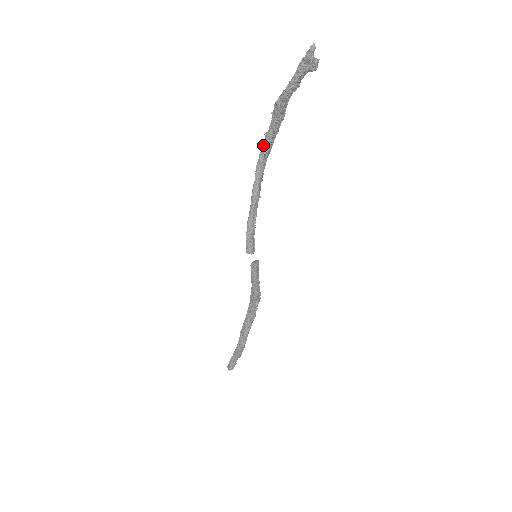
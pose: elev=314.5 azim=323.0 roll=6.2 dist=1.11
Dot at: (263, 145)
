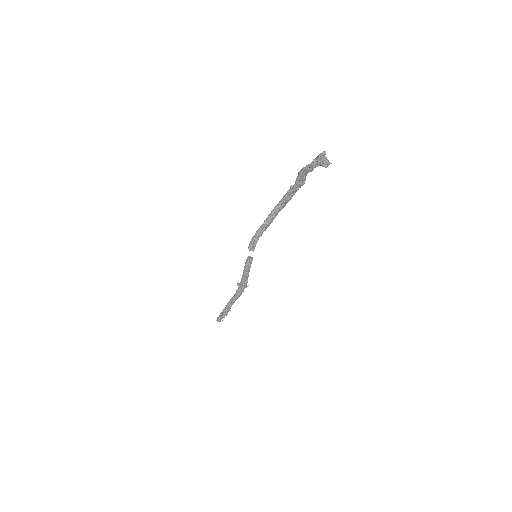
Dot at: (287, 192)
